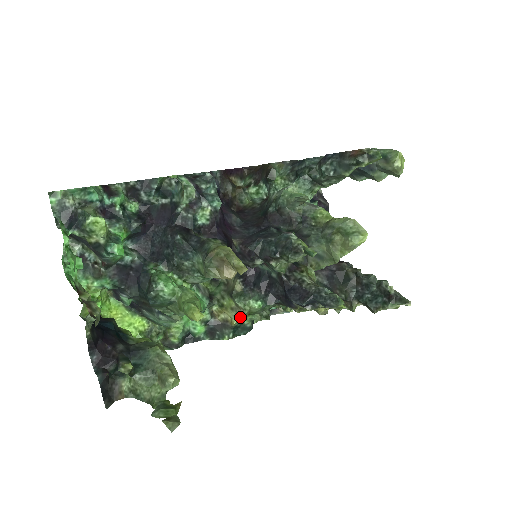
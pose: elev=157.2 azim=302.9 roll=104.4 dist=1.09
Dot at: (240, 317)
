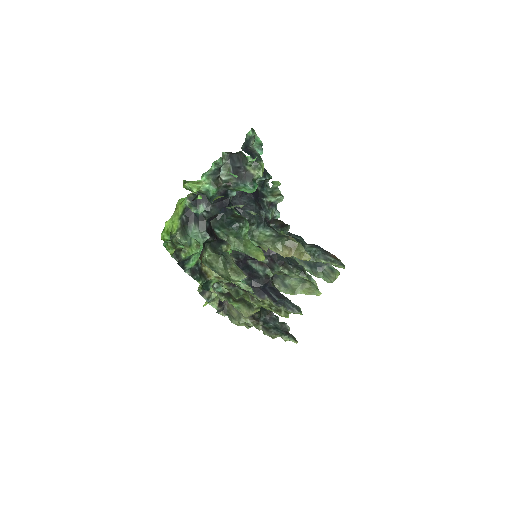
Dot at: (219, 278)
